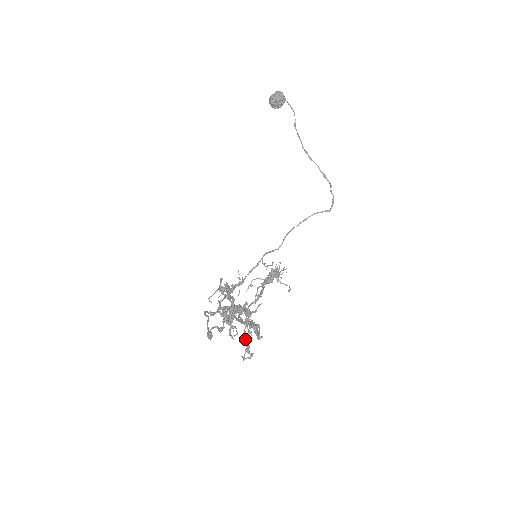
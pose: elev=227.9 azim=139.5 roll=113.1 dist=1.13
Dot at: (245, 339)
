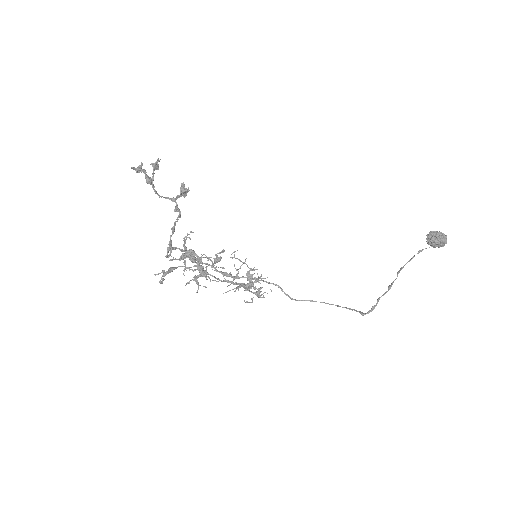
Dot at: (173, 267)
